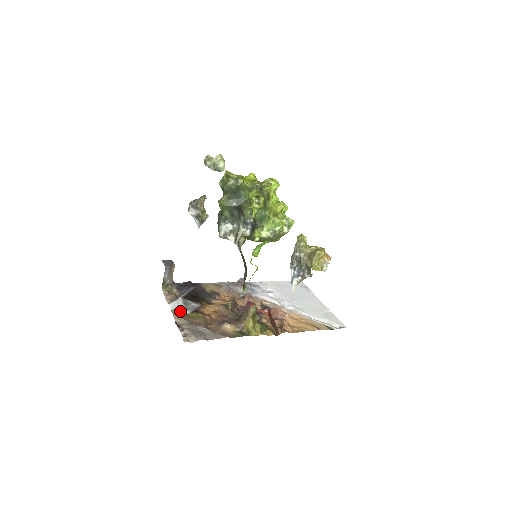
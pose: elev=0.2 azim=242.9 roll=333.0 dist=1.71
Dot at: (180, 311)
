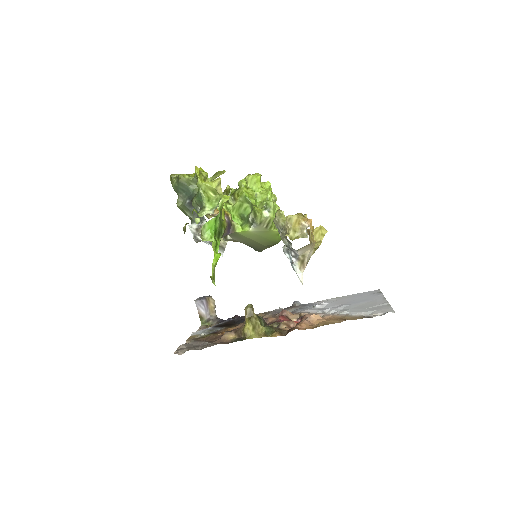
Dot at: (197, 335)
